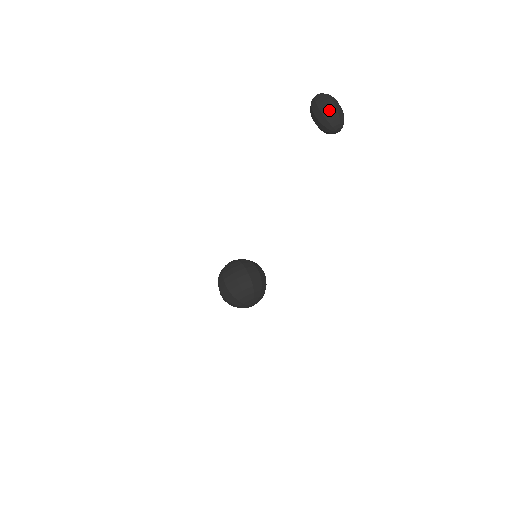
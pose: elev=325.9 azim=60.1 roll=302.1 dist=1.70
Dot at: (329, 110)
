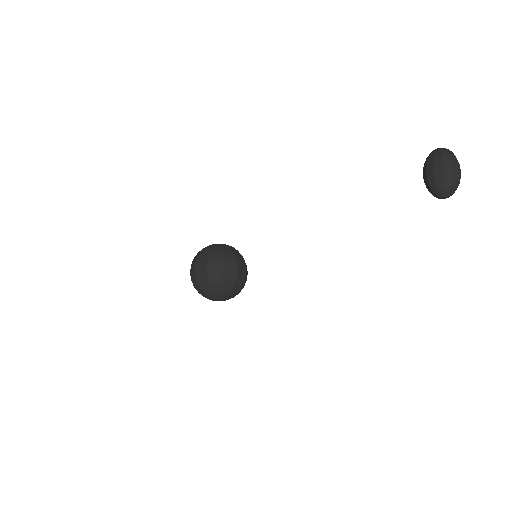
Dot at: (453, 174)
